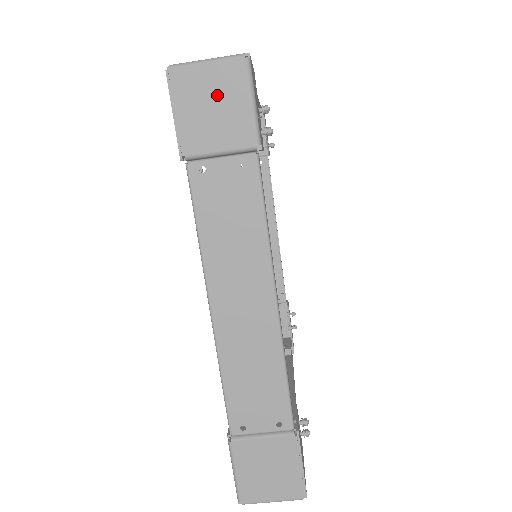
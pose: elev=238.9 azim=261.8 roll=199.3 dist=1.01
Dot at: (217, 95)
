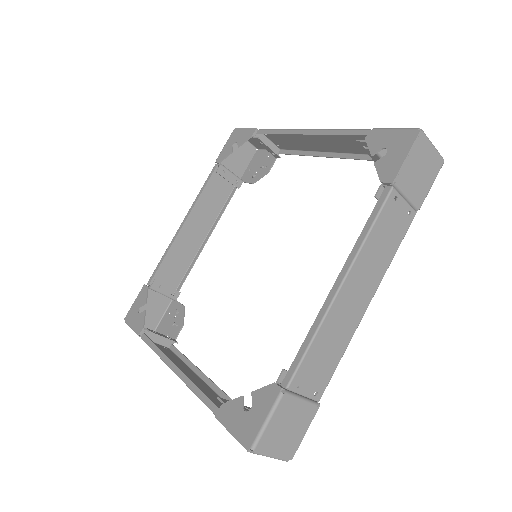
Dot at: (426, 167)
